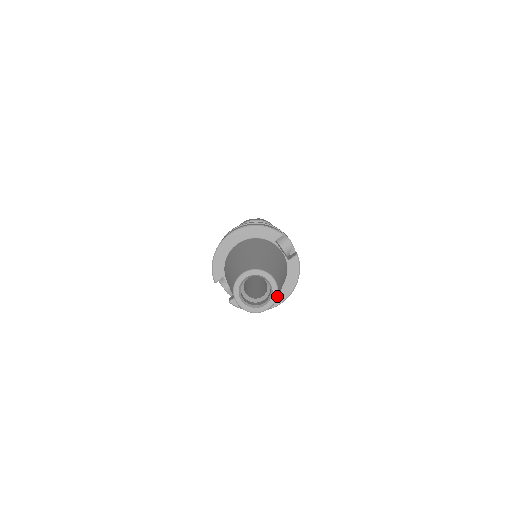
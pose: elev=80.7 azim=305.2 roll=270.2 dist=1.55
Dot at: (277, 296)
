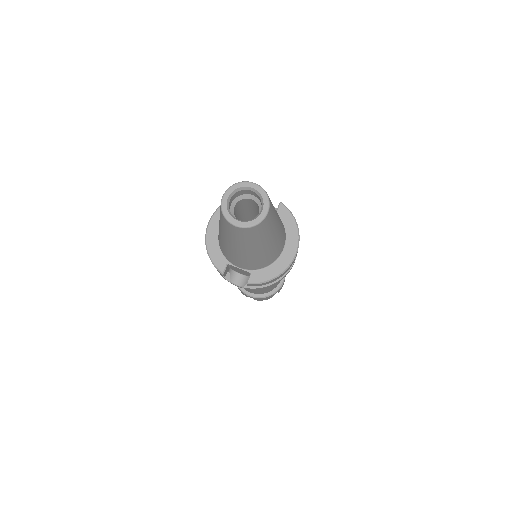
Dot at: (268, 196)
